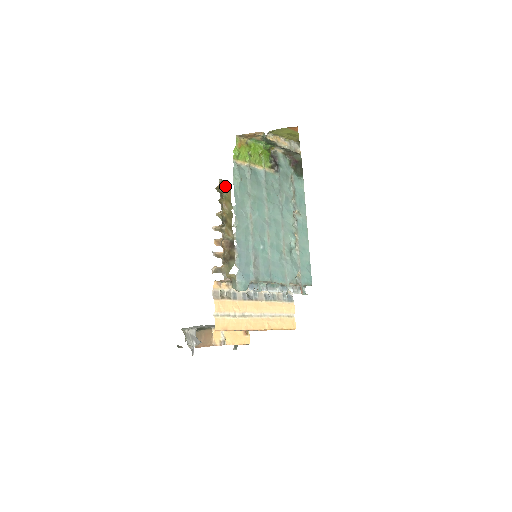
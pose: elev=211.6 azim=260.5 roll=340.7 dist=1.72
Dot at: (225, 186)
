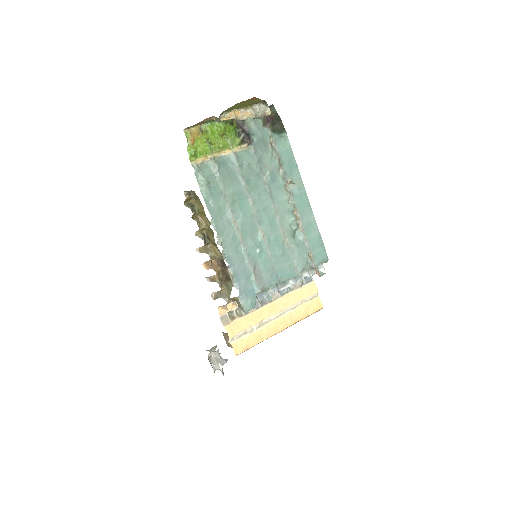
Dot at: (193, 196)
